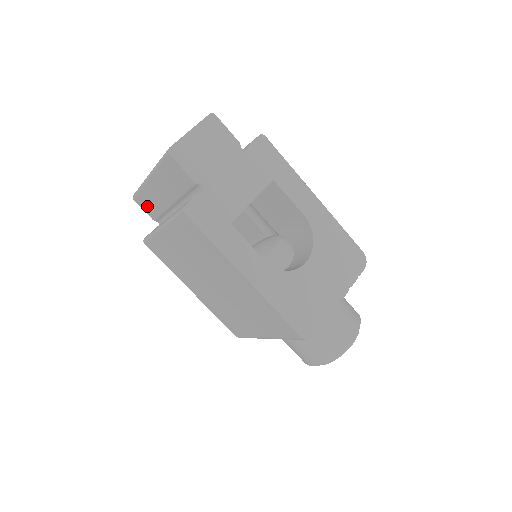
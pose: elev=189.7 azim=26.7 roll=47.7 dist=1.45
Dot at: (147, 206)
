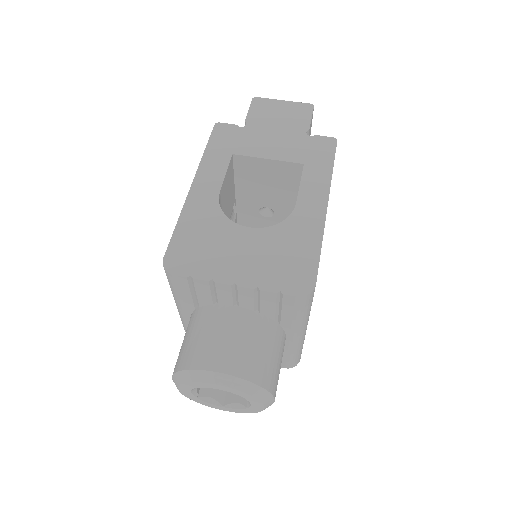
Dot at: occluded
